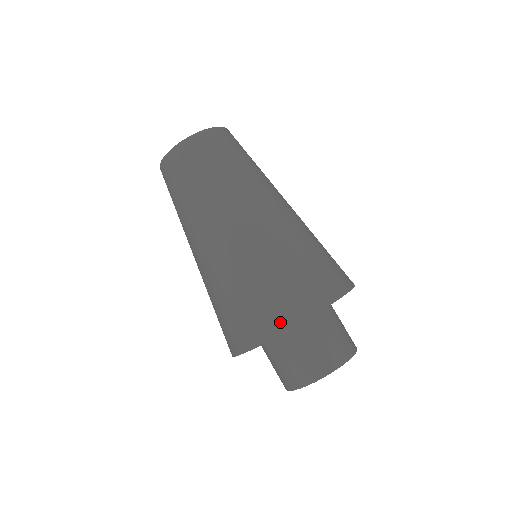
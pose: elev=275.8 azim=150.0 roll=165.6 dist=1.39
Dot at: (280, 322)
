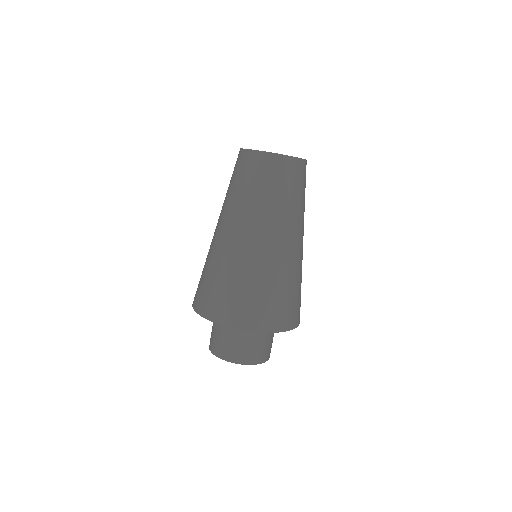
Dot at: (195, 302)
